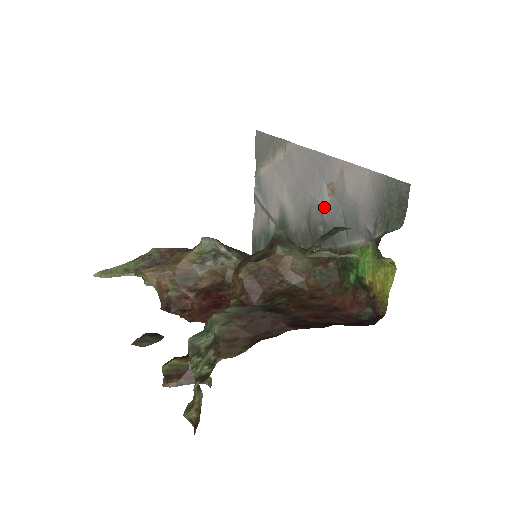
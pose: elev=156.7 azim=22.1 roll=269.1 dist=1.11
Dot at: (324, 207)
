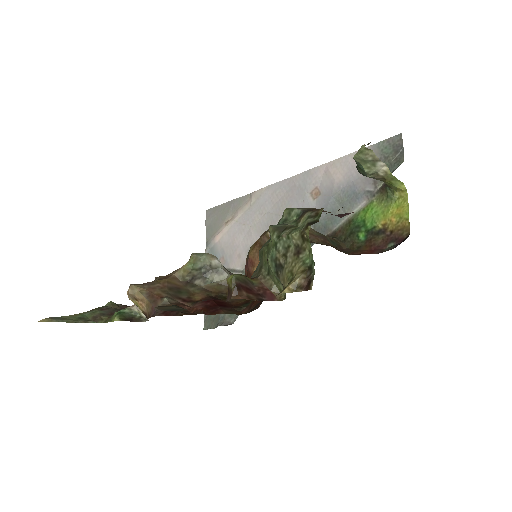
Dot at: occluded
